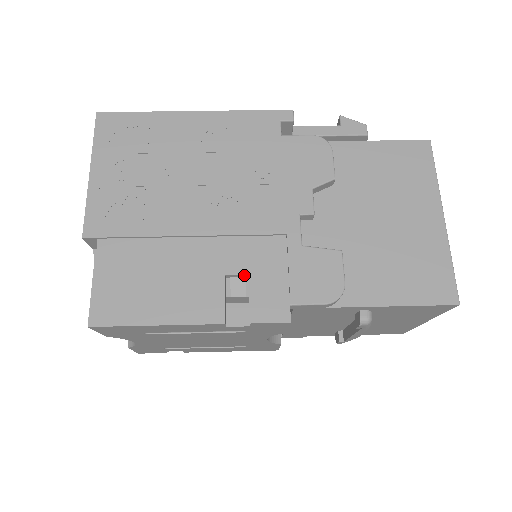
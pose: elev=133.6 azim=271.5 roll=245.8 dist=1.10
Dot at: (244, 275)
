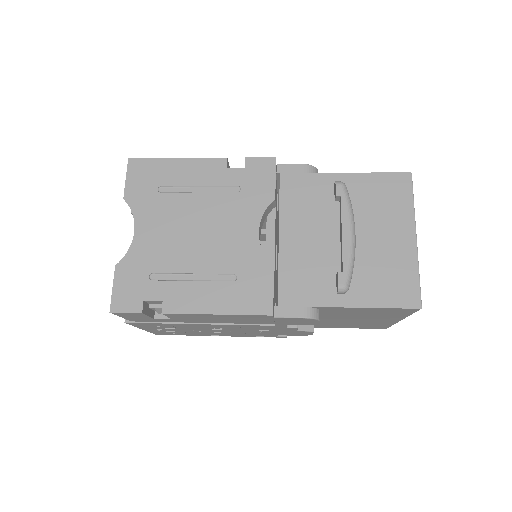
Dot at: occluded
